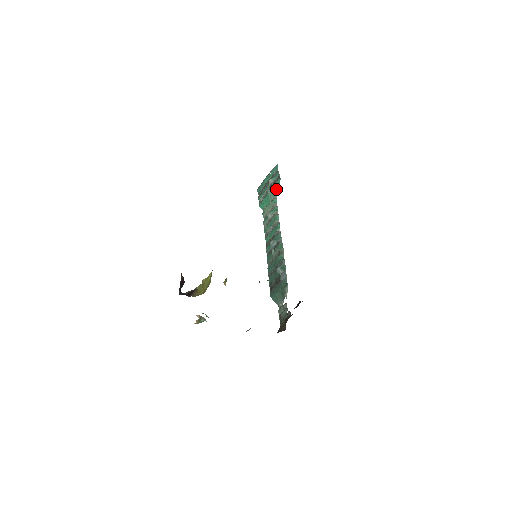
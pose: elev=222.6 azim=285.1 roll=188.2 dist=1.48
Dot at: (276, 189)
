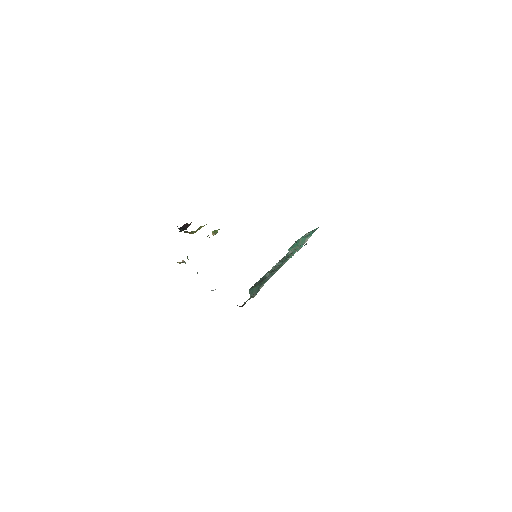
Dot at: (307, 238)
